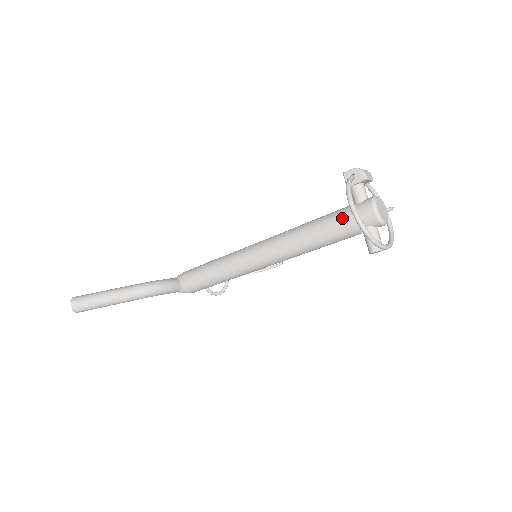
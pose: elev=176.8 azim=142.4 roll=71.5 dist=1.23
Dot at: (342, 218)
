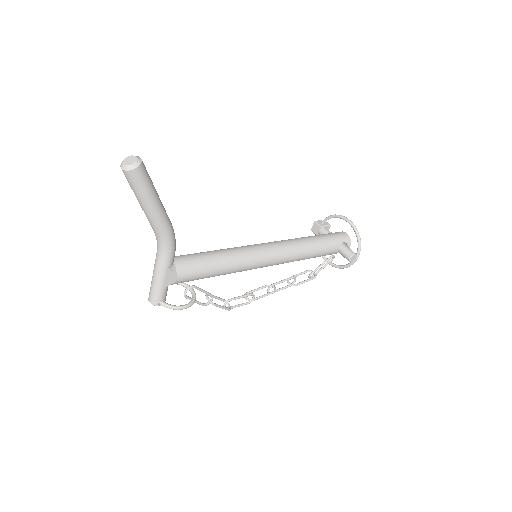
Dot at: (329, 234)
